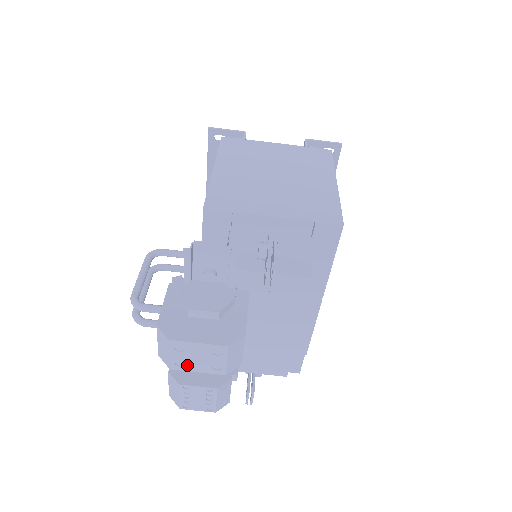
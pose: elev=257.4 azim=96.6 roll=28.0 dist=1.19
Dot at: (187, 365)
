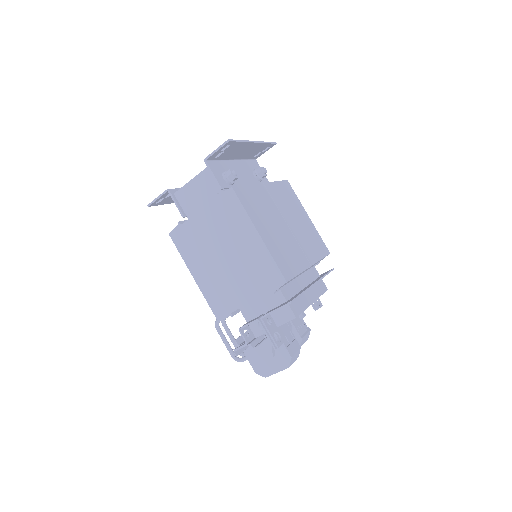
Dot at: occluded
